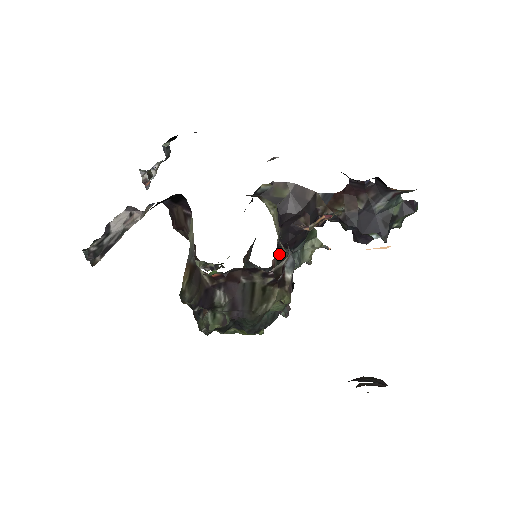
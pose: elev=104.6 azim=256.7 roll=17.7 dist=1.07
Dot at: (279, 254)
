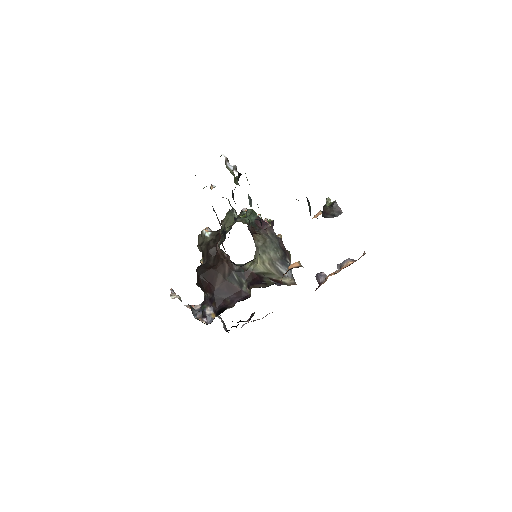
Dot at: occluded
